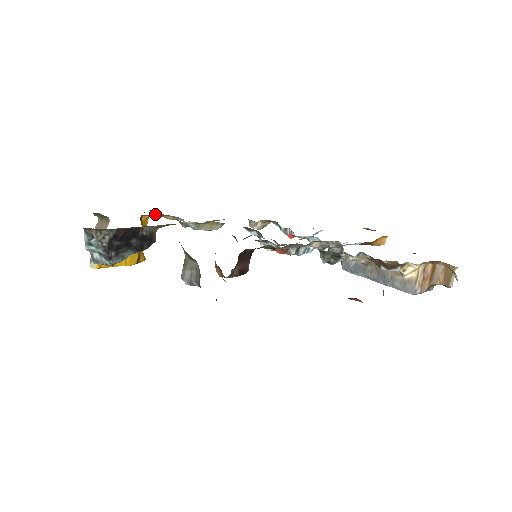
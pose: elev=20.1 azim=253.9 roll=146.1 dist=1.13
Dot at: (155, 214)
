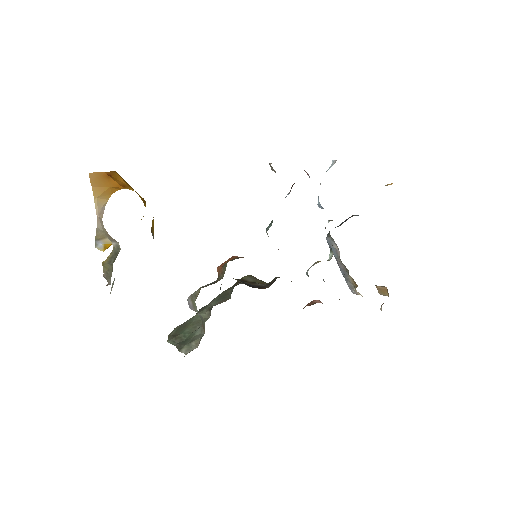
Dot at: occluded
